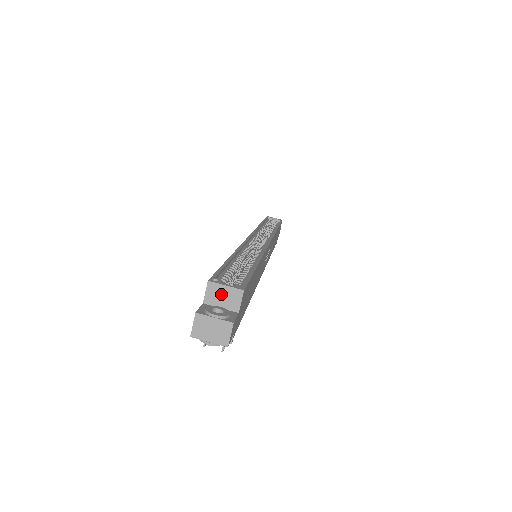
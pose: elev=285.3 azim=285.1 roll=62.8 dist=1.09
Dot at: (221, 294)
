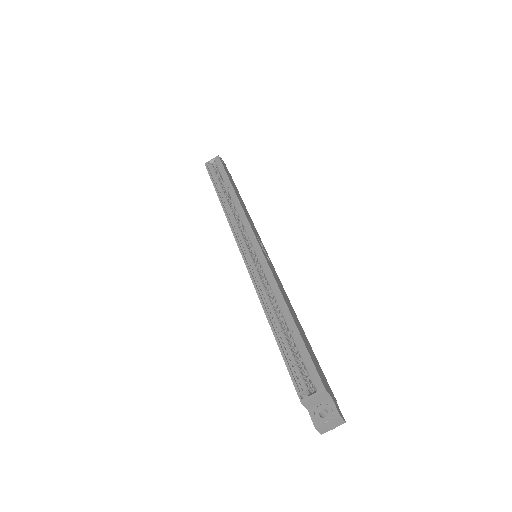
Dot at: (314, 401)
